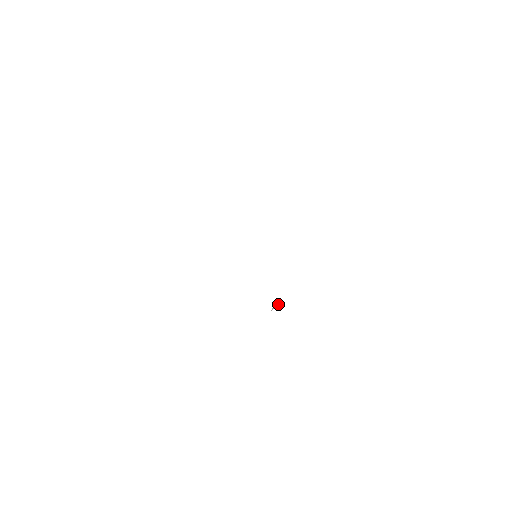
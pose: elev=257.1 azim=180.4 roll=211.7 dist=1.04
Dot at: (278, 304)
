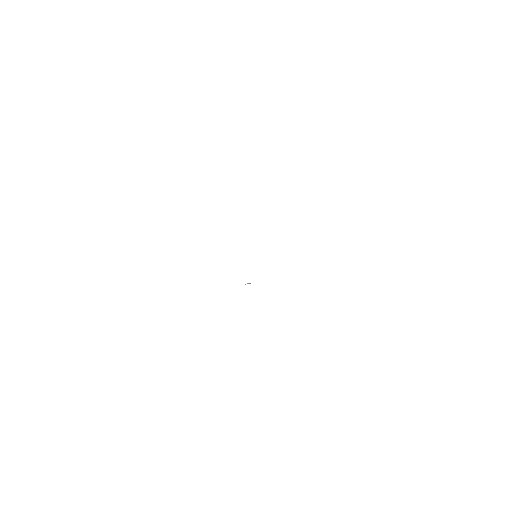
Dot at: occluded
